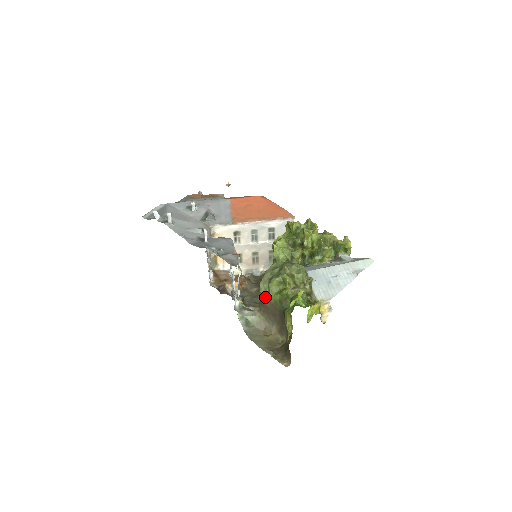
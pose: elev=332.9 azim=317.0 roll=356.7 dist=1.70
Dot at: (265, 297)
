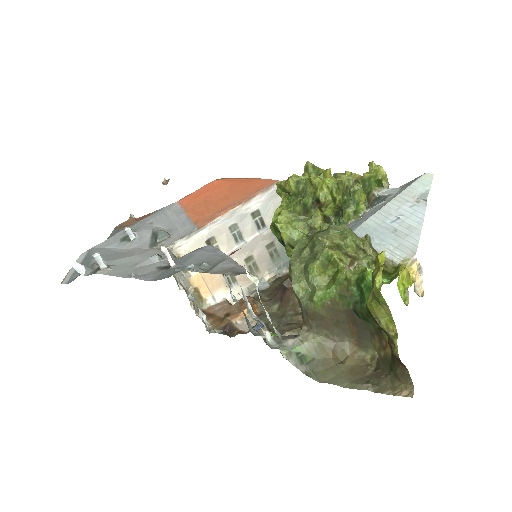
Dot at: (312, 301)
